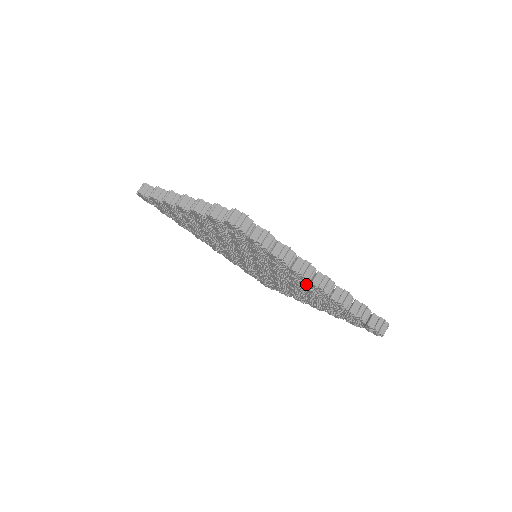
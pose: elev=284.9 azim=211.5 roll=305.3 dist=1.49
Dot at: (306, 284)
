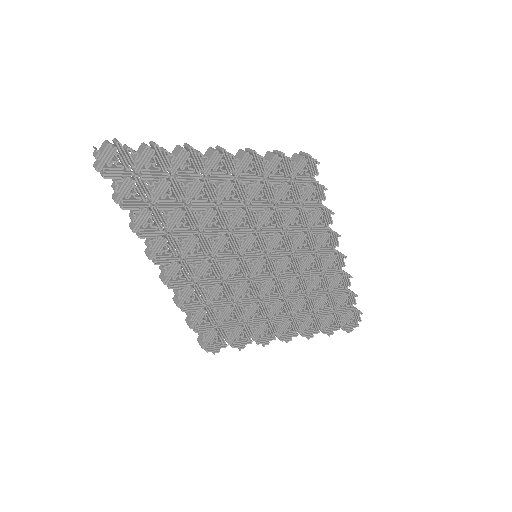
Dot at: (326, 261)
